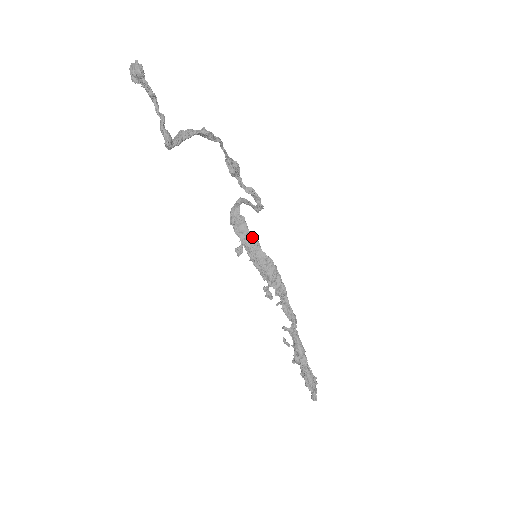
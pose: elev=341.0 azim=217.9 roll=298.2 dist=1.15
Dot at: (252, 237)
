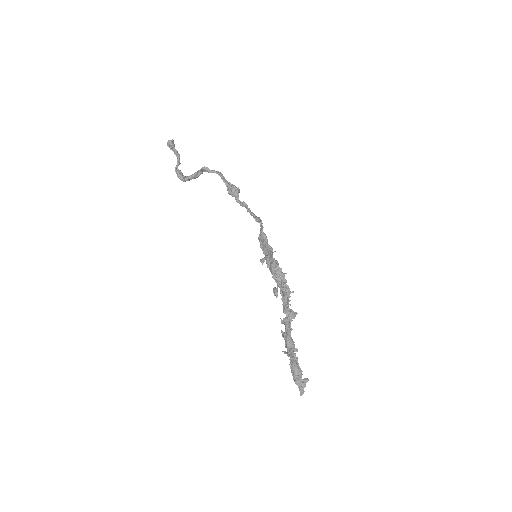
Dot at: (268, 247)
